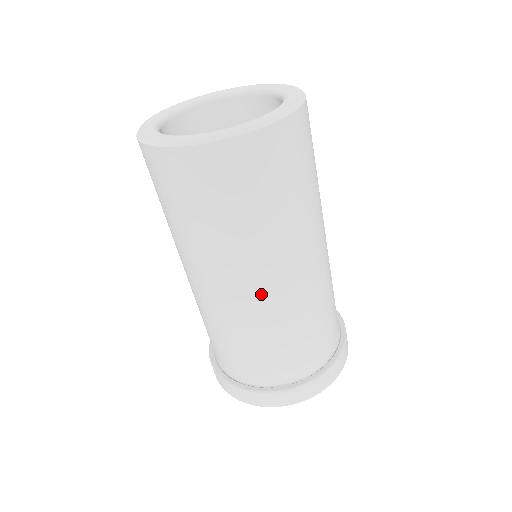
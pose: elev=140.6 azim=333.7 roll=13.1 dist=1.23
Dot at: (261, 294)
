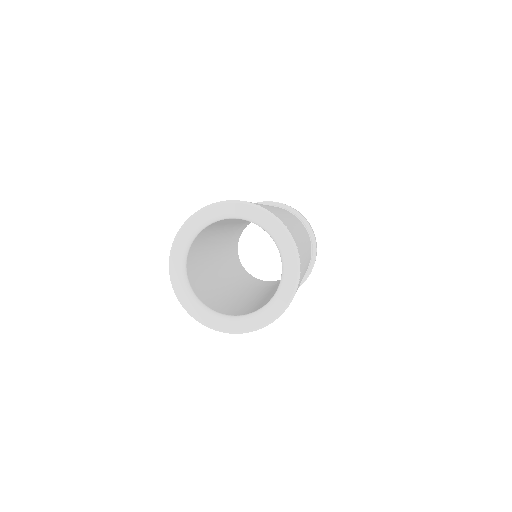
Dot at: occluded
